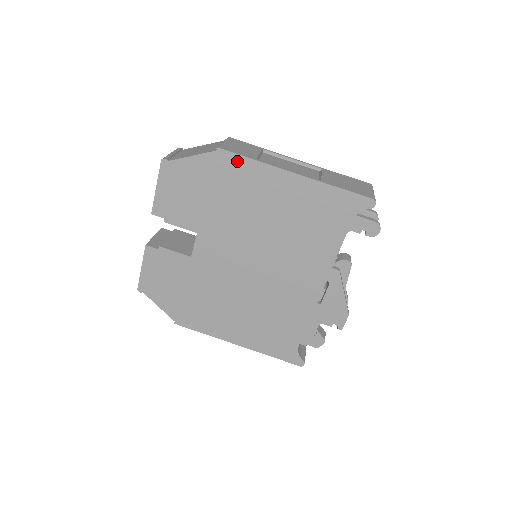
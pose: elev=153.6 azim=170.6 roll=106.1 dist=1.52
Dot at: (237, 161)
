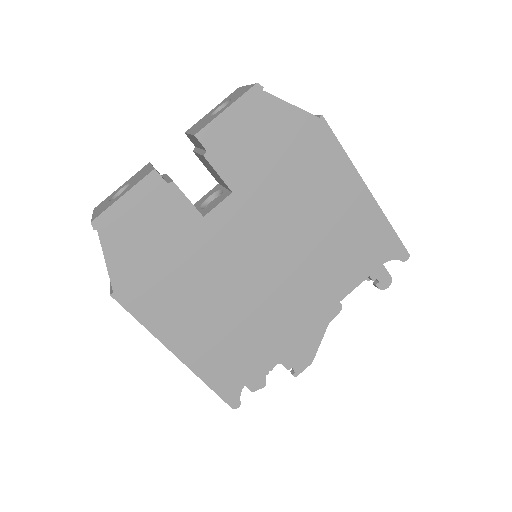
Dot at: (330, 142)
